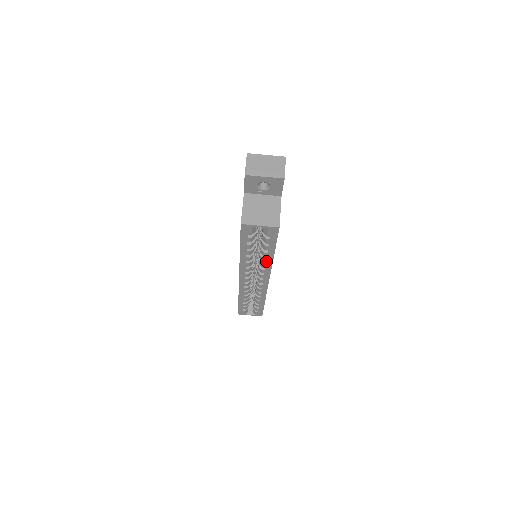
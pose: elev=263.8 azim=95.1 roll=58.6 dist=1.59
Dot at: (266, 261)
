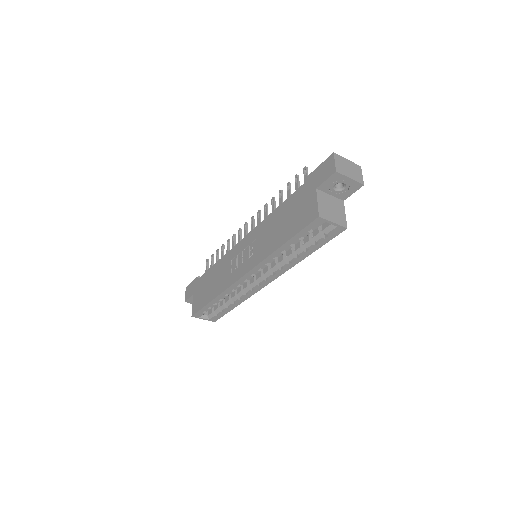
Dot at: (294, 260)
